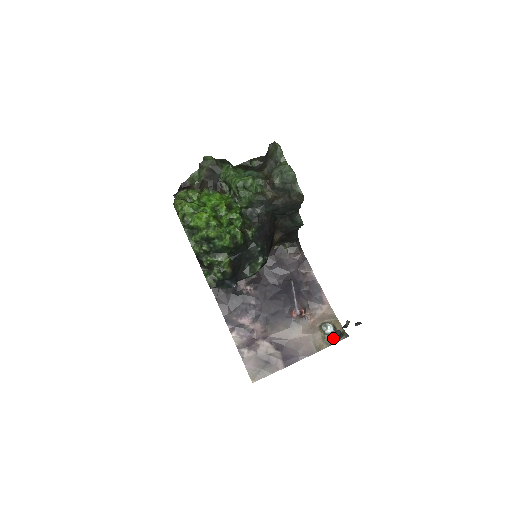
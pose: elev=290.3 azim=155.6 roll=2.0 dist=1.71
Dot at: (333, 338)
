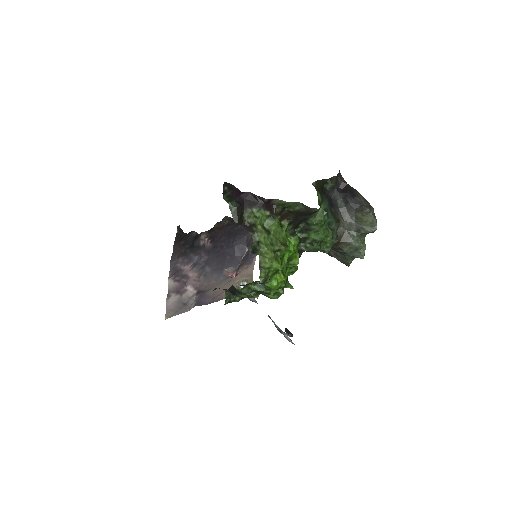
Dot at: occluded
